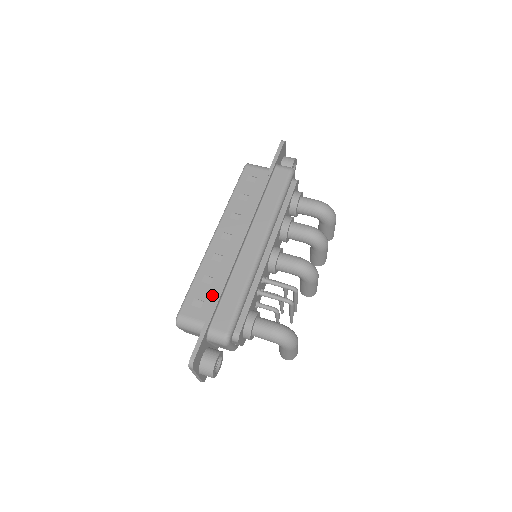
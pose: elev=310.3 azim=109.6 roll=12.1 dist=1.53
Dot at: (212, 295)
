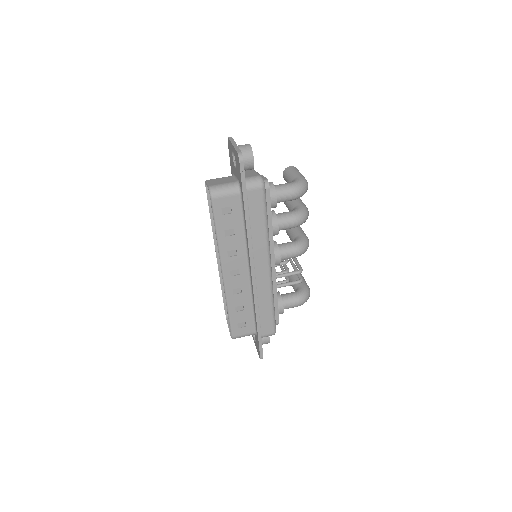
Dot at: (249, 316)
